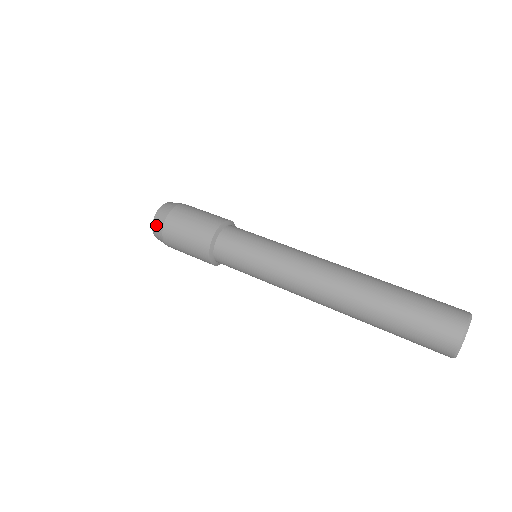
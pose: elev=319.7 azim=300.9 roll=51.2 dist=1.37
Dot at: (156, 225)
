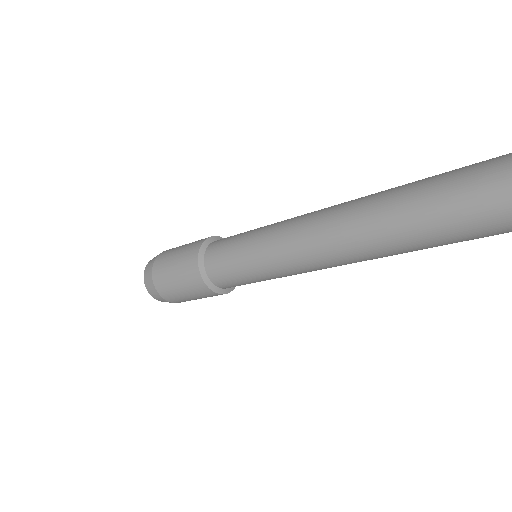
Dot at: (146, 275)
